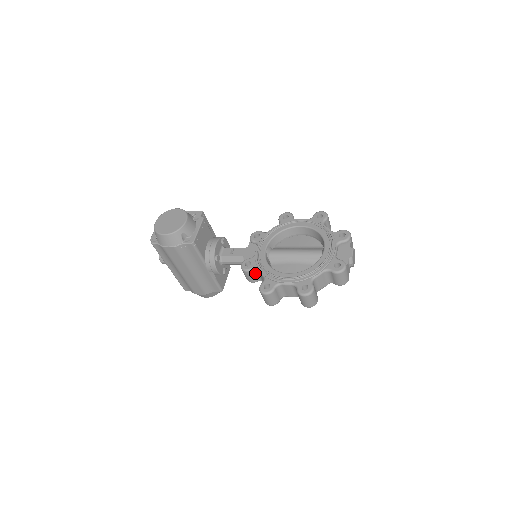
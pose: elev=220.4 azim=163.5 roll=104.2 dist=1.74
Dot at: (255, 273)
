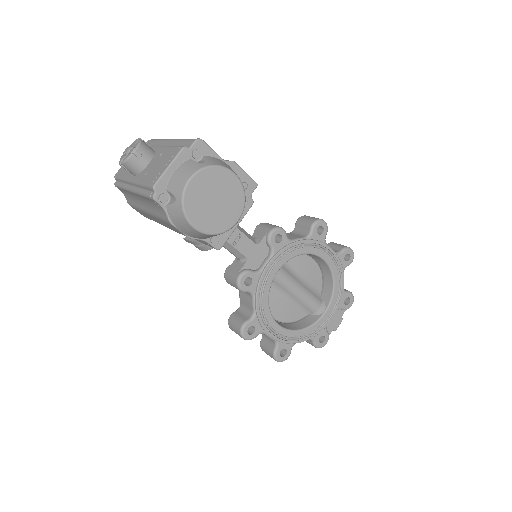
Dot at: occluded
